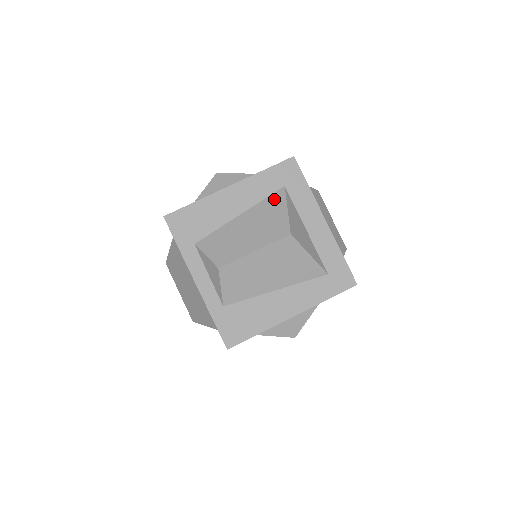
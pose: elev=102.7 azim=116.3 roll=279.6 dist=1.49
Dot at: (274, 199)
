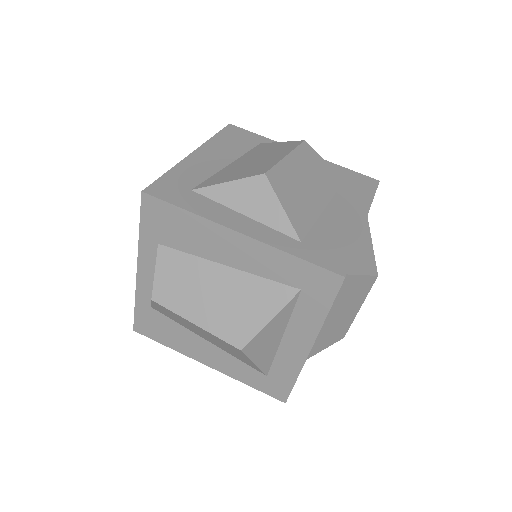
Dot at: (274, 292)
